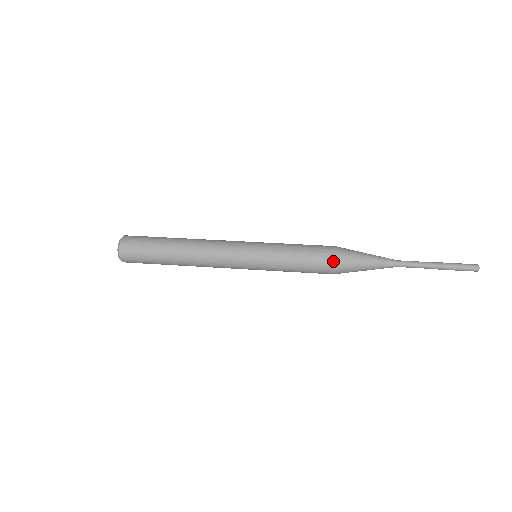
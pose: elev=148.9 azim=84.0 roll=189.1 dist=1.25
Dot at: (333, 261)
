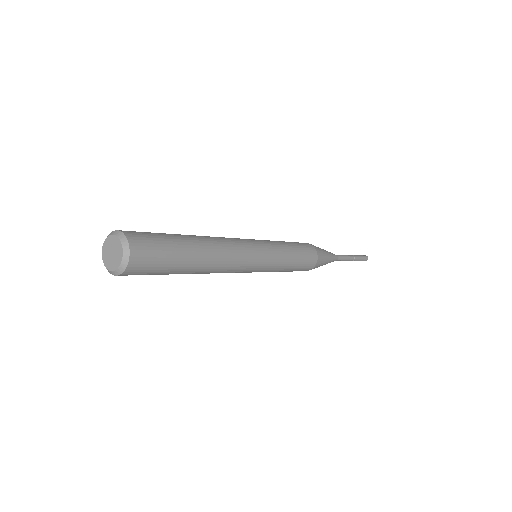
Dot at: (316, 259)
